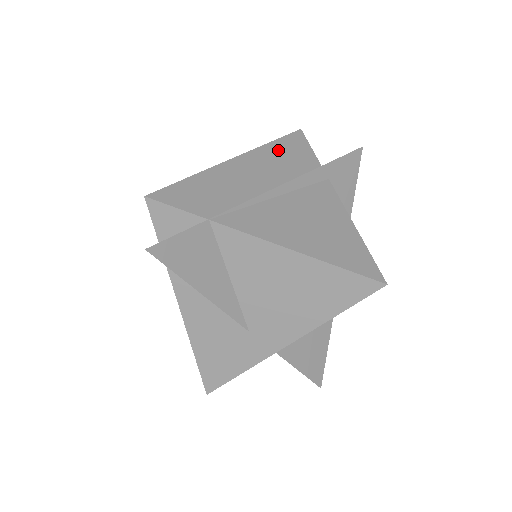
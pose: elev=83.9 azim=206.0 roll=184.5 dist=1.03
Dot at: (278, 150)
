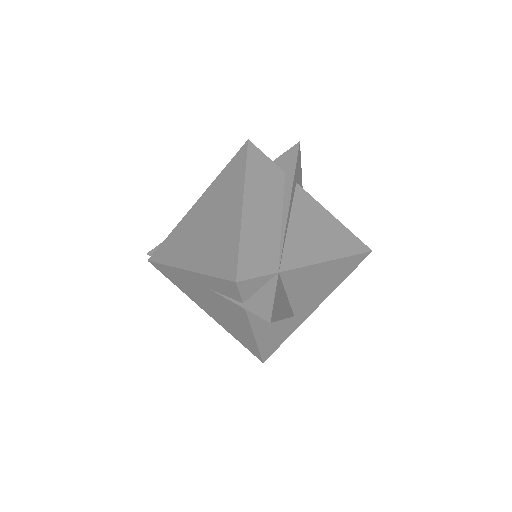
Dot at: (256, 174)
